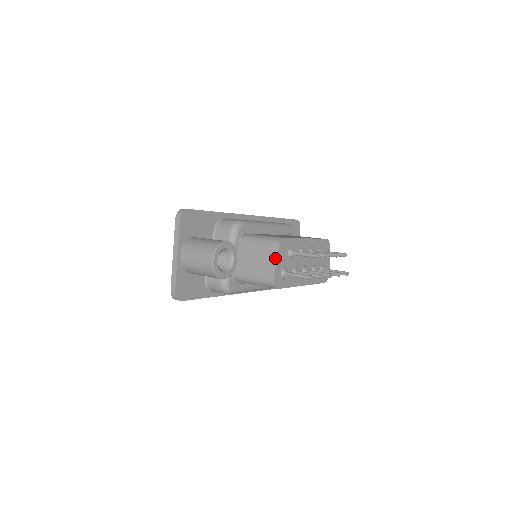
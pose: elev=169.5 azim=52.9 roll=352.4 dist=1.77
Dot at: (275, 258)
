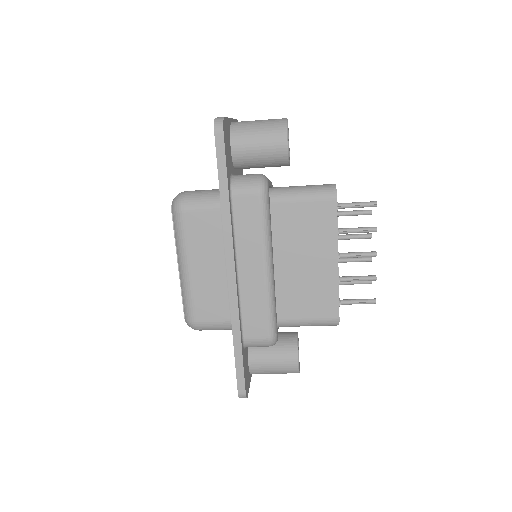
Dot at: occluded
